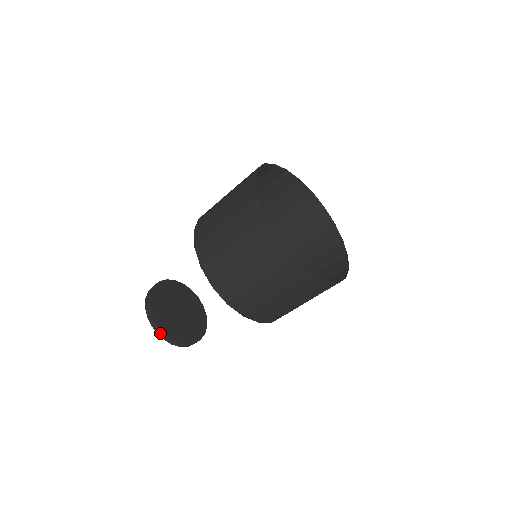
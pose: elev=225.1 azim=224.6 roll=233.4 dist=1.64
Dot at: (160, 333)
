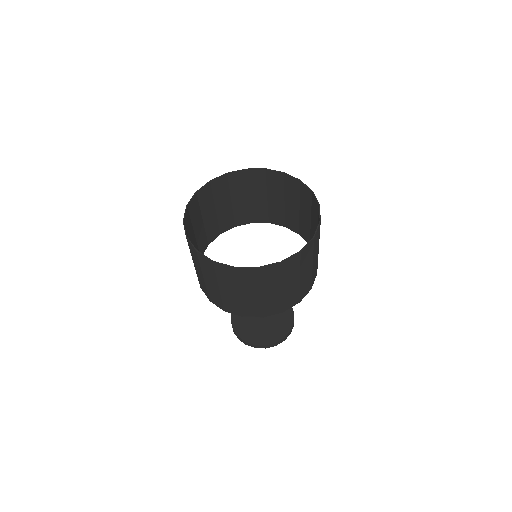
Dot at: (262, 347)
